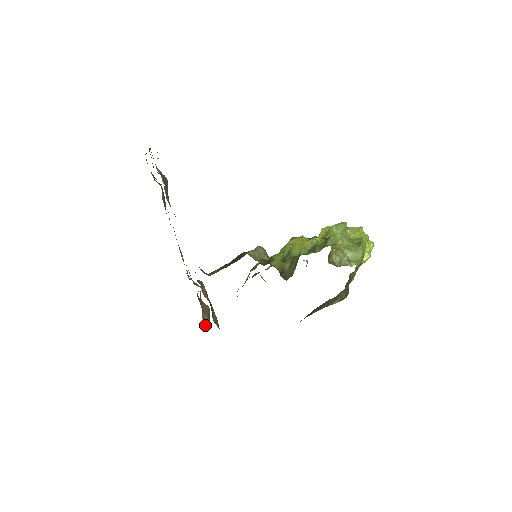
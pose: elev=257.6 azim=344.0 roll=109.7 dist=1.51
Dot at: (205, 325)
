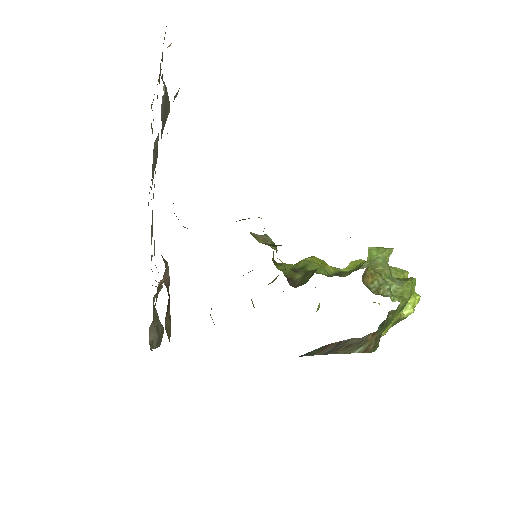
Dot at: (149, 343)
